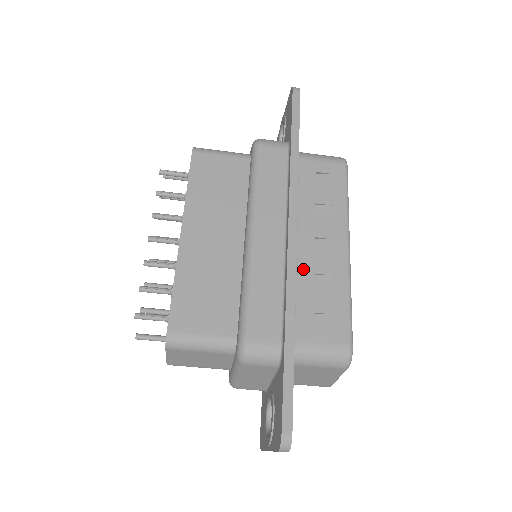
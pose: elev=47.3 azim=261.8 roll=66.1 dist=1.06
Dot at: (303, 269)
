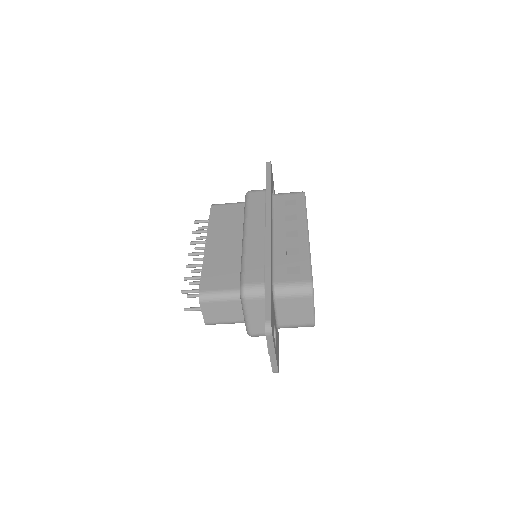
Dot at: (279, 247)
